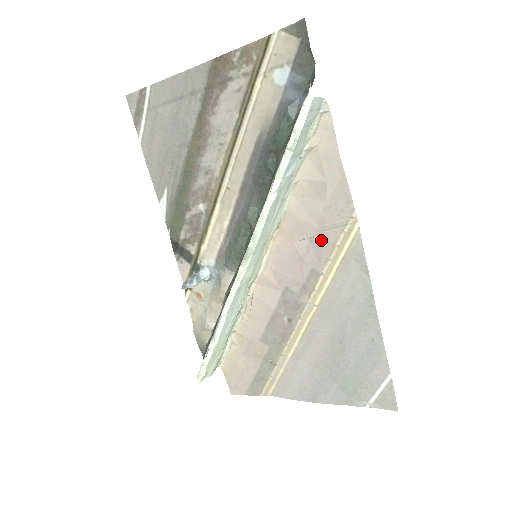
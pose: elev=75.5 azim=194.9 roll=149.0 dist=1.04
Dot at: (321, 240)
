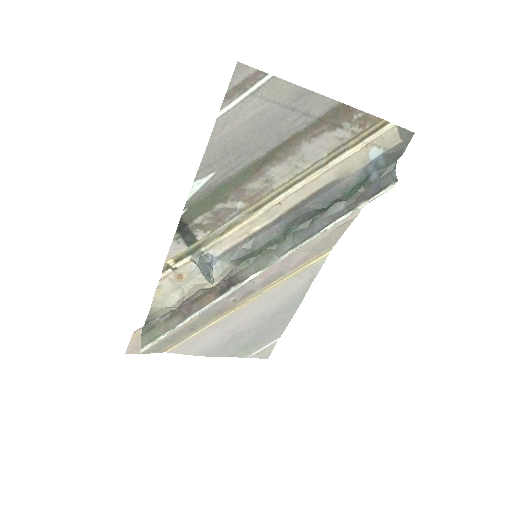
Dot at: (304, 255)
